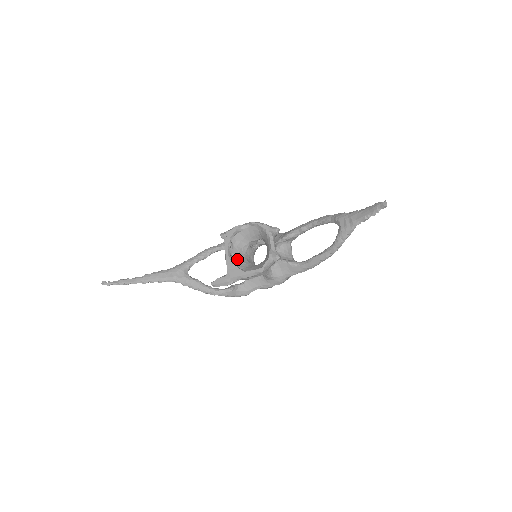
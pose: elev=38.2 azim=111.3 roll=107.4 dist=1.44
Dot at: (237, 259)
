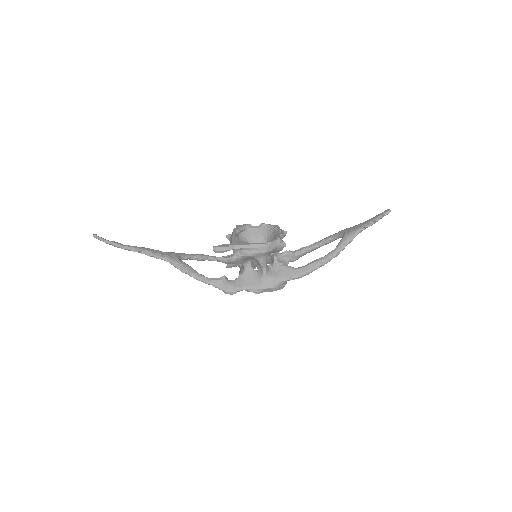
Dot at: occluded
